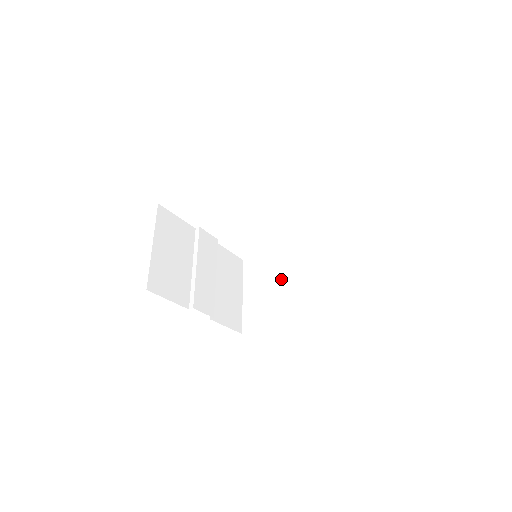
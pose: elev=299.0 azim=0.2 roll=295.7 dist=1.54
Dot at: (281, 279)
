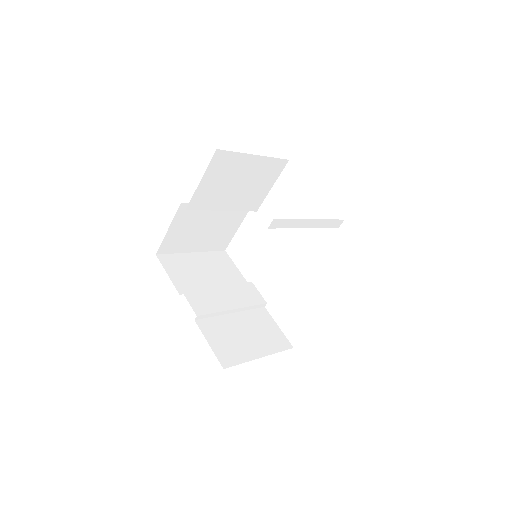
Dot at: occluded
